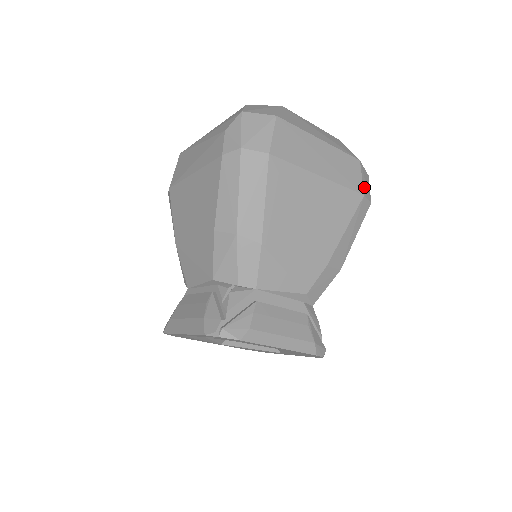
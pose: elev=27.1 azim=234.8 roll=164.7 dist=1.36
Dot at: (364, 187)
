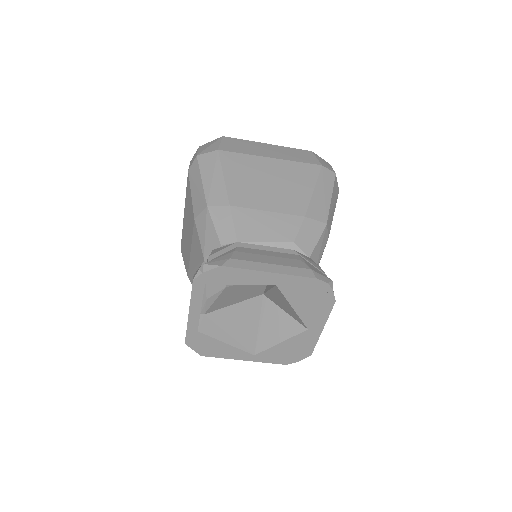
Dot at: (321, 163)
